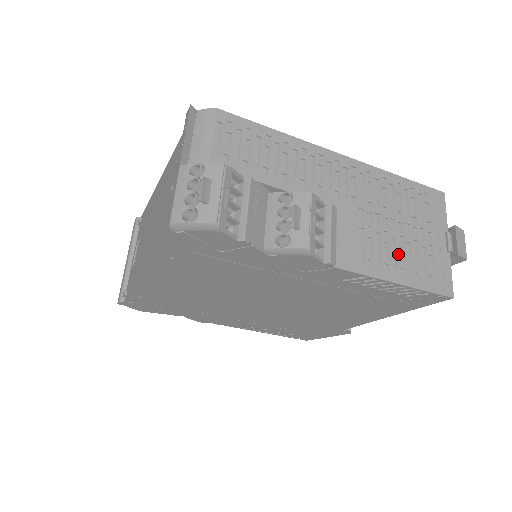
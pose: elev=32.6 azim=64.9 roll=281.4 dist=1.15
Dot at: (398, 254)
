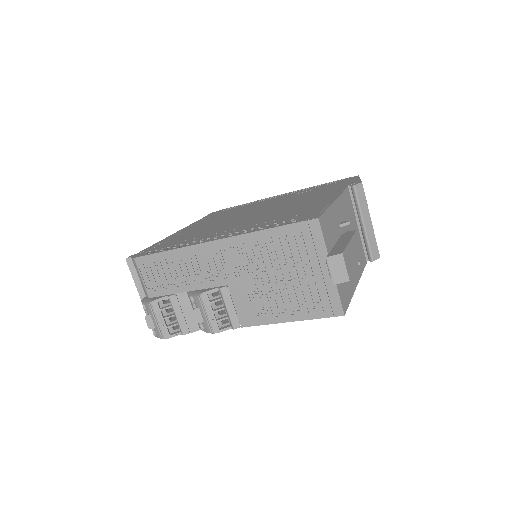
Dot at: (284, 299)
